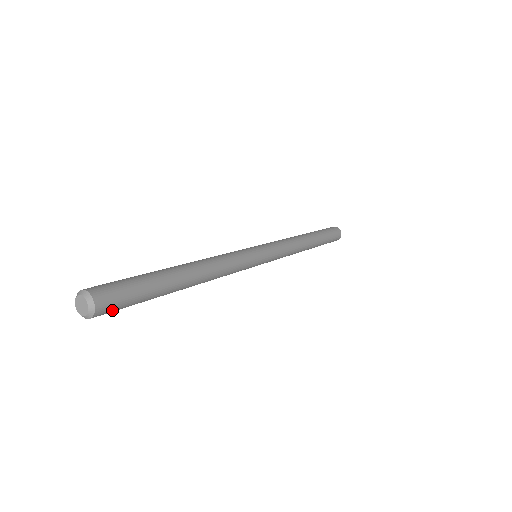
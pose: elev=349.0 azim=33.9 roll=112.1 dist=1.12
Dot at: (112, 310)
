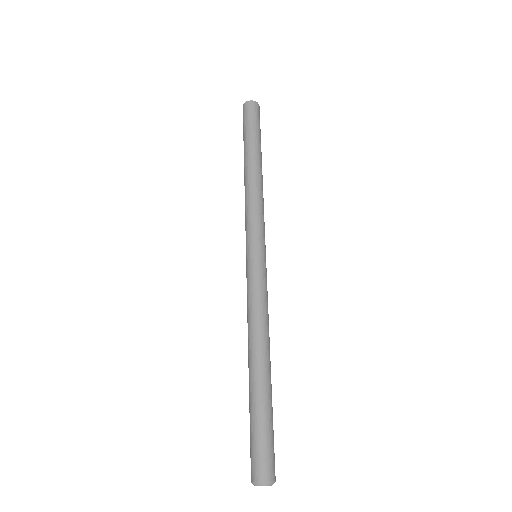
Dot at: occluded
